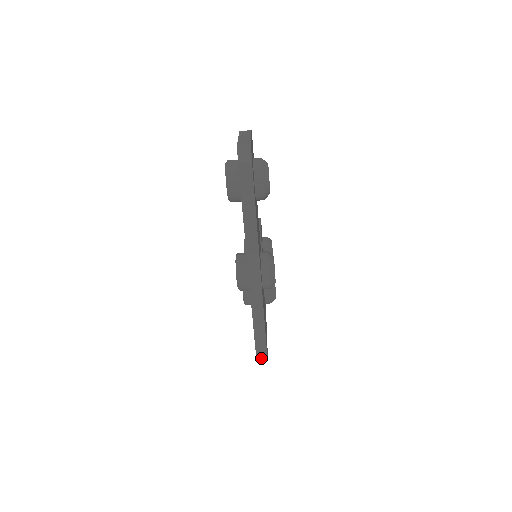
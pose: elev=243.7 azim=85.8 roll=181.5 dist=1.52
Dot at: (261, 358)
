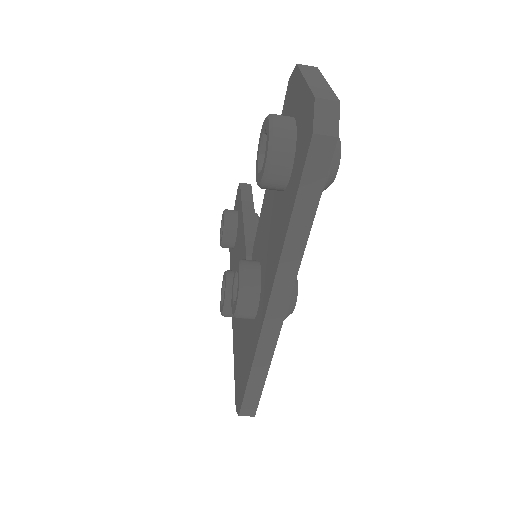
Dot at: (246, 414)
